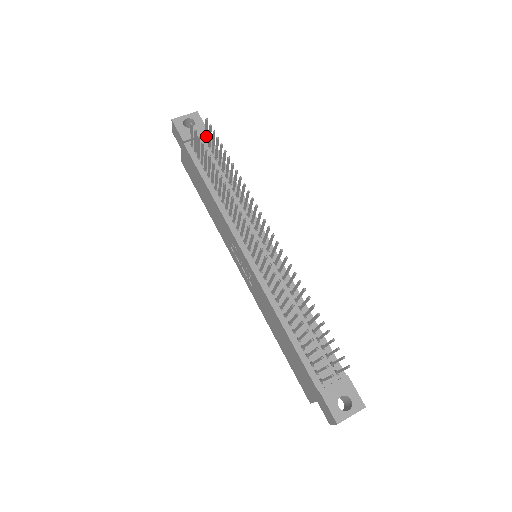
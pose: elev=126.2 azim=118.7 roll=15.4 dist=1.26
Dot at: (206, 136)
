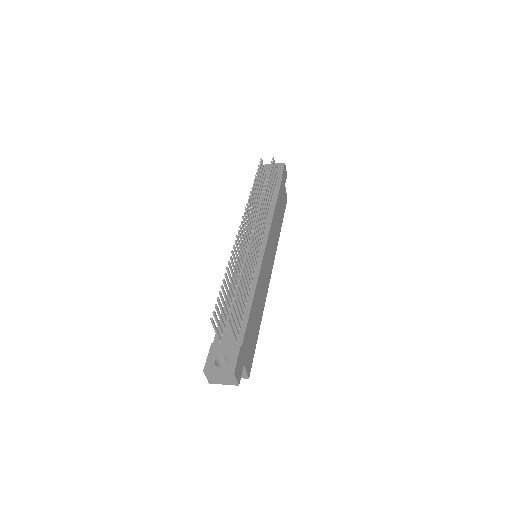
Dot at: (276, 175)
